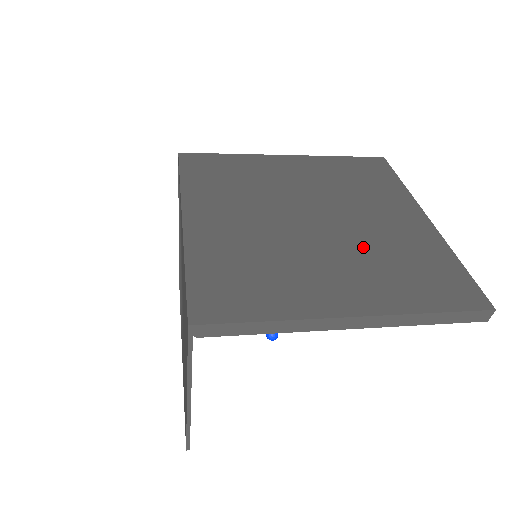
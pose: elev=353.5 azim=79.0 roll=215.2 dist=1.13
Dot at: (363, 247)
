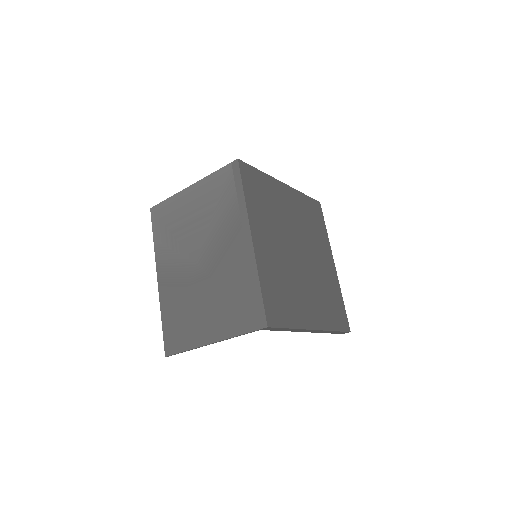
Dot at: (316, 281)
